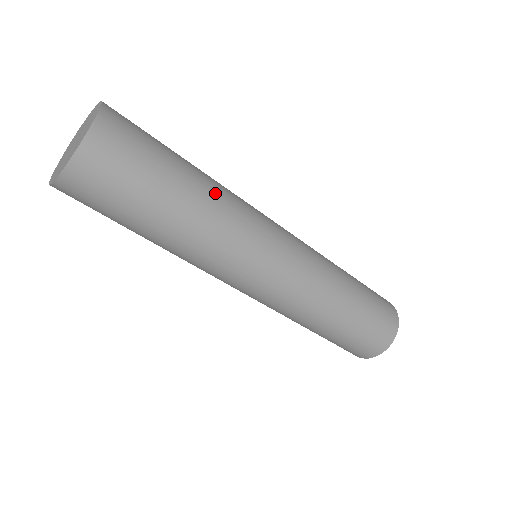
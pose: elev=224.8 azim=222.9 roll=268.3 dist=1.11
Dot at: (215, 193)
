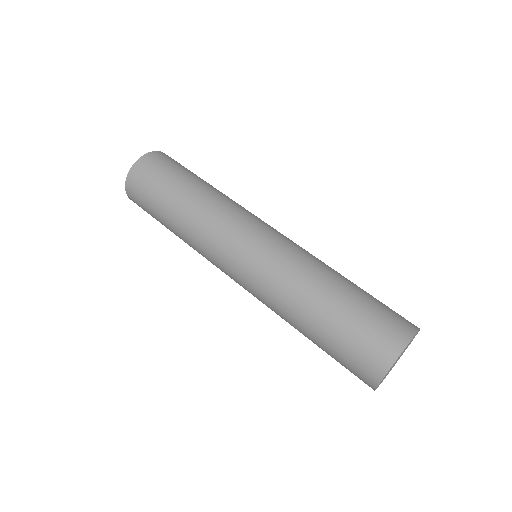
Dot at: (219, 192)
